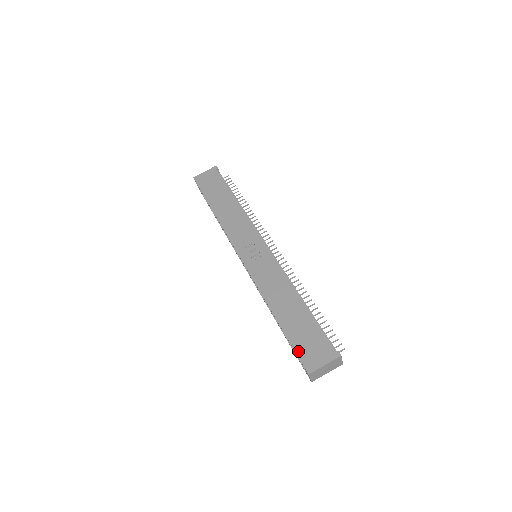
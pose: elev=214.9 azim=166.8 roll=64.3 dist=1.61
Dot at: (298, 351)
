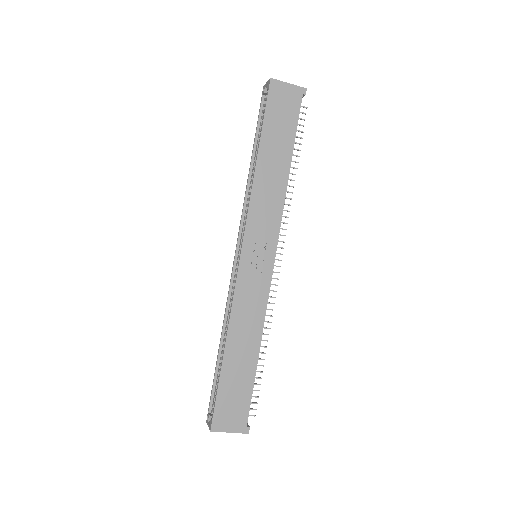
Dot at: (218, 403)
